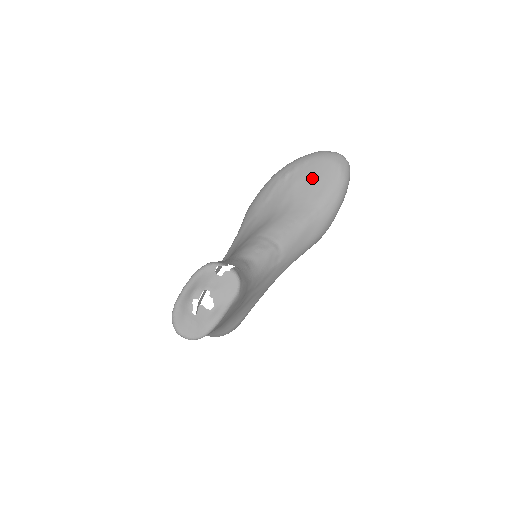
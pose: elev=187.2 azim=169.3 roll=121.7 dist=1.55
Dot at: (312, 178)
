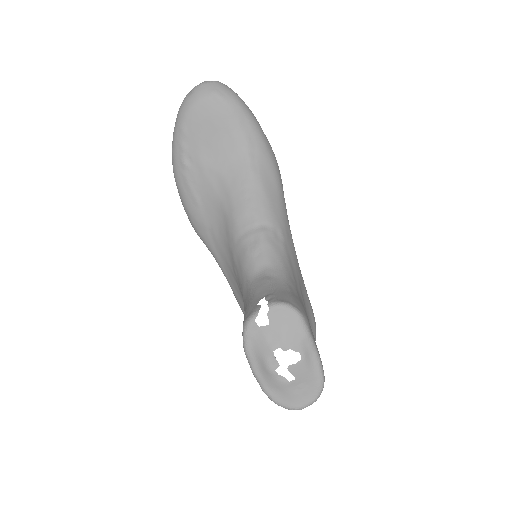
Dot at: (208, 135)
